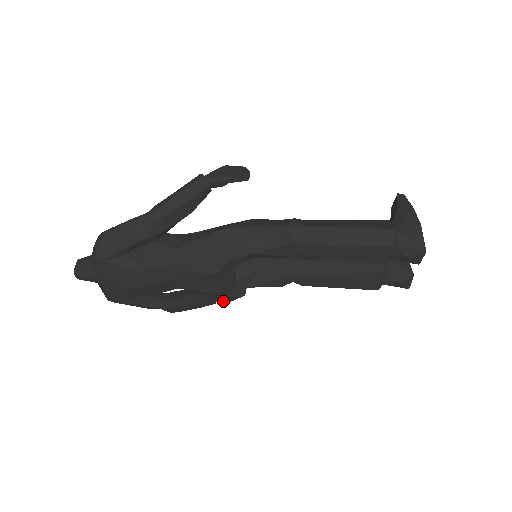
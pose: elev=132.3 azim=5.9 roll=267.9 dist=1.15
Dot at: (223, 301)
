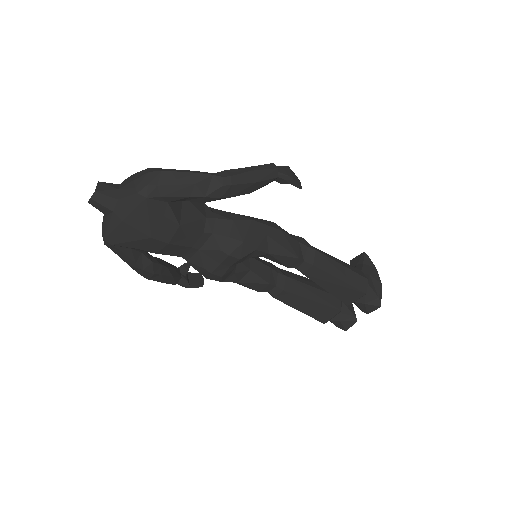
Dot at: (183, 285)
